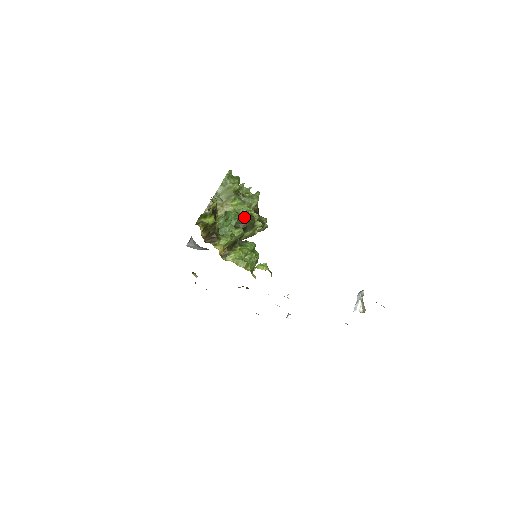
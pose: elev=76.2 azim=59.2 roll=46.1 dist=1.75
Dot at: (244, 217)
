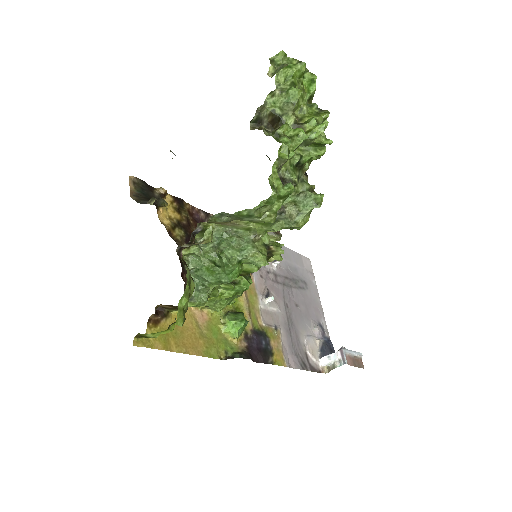
Dot at: (248, 270)
